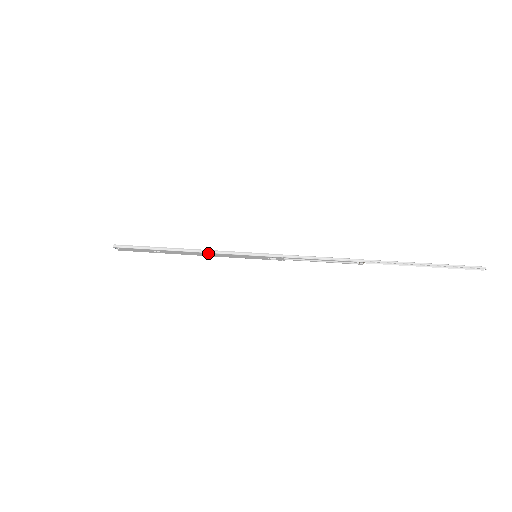
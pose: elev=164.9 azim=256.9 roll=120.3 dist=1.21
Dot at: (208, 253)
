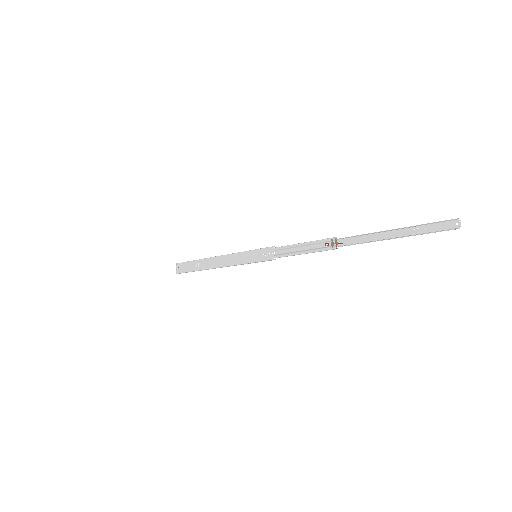
Dot at: (226, 256)
